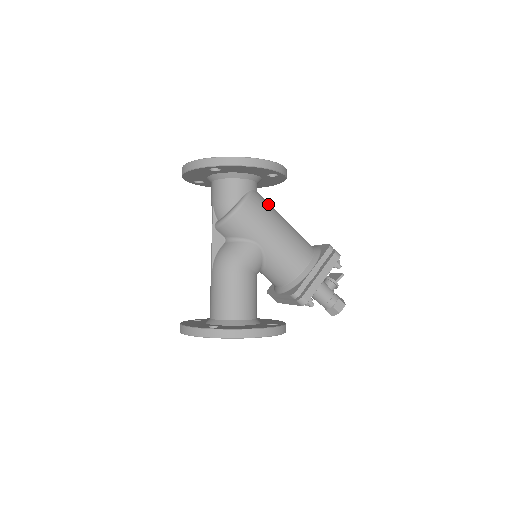
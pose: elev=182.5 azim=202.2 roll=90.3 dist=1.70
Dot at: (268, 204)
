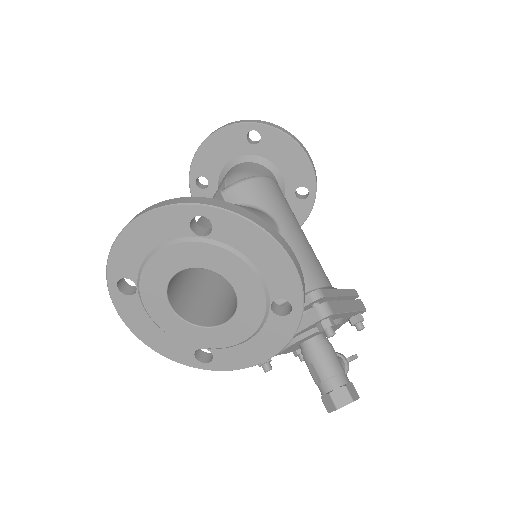
Dot at: occluded
